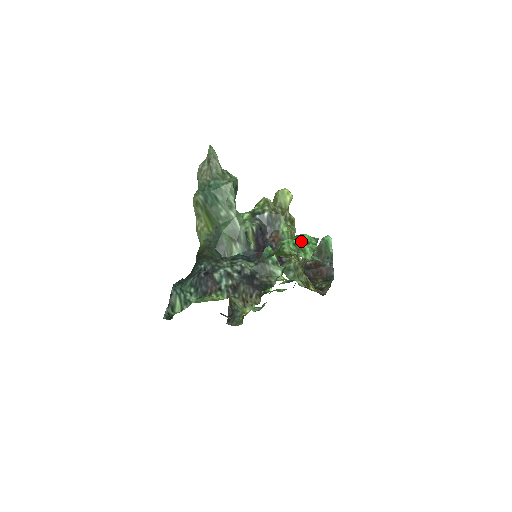
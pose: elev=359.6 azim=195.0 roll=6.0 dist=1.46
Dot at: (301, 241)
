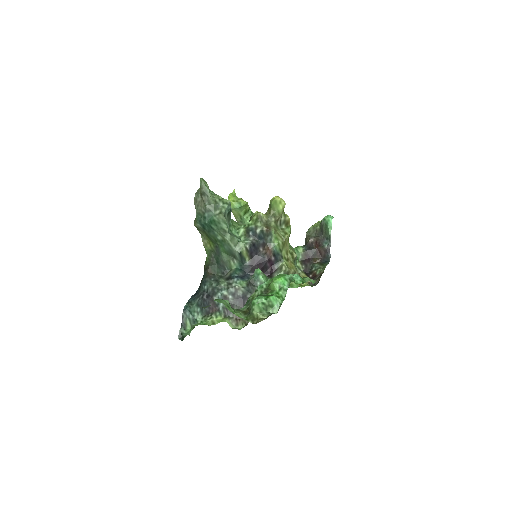
Dot at: (270, 298)
